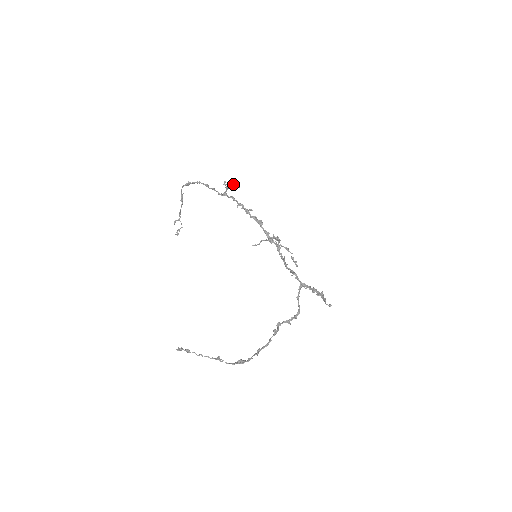
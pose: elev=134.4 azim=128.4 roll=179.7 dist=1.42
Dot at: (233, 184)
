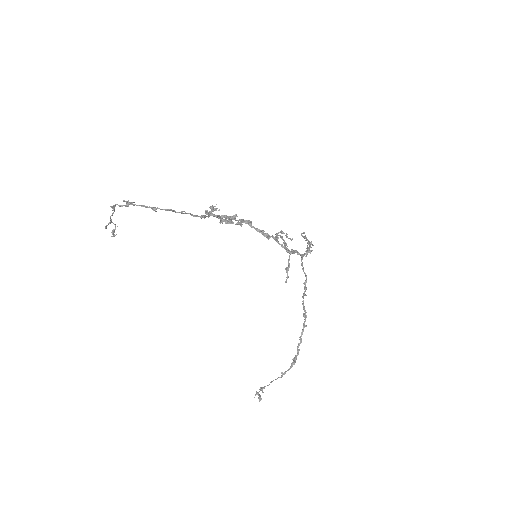
Dot at: (229, 220)
